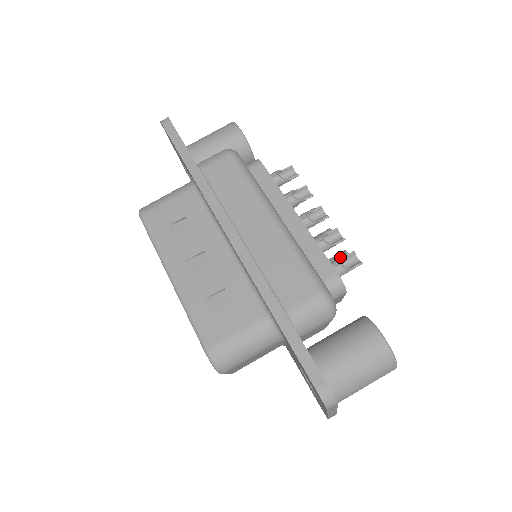
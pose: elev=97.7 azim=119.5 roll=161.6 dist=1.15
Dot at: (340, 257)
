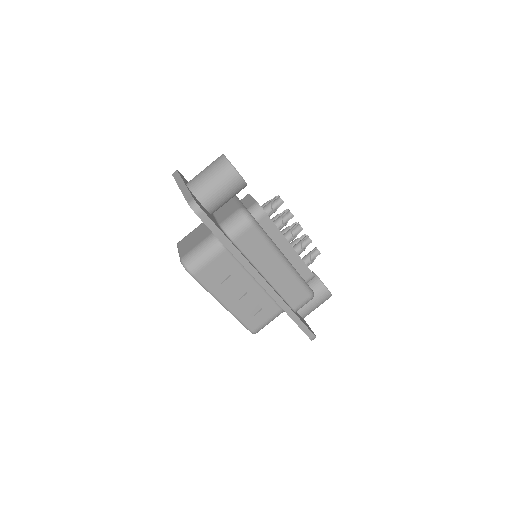
Dot at: (310, 255)
